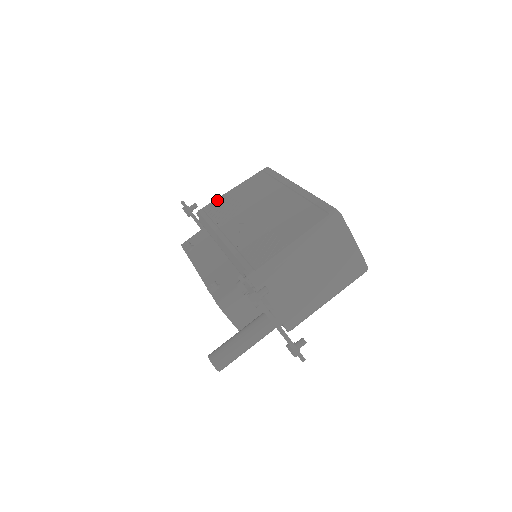
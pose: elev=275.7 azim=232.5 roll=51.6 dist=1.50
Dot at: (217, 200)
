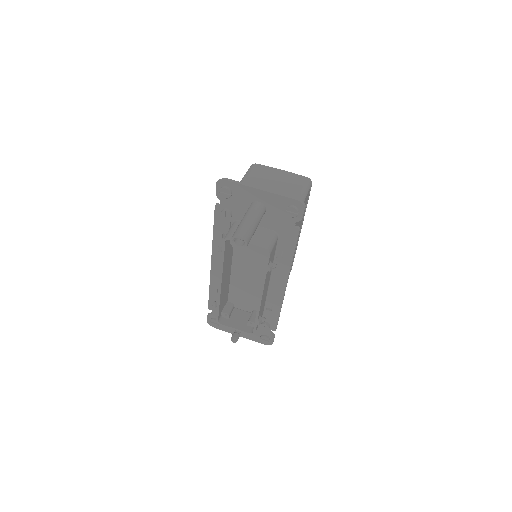
Dot at: occluded
